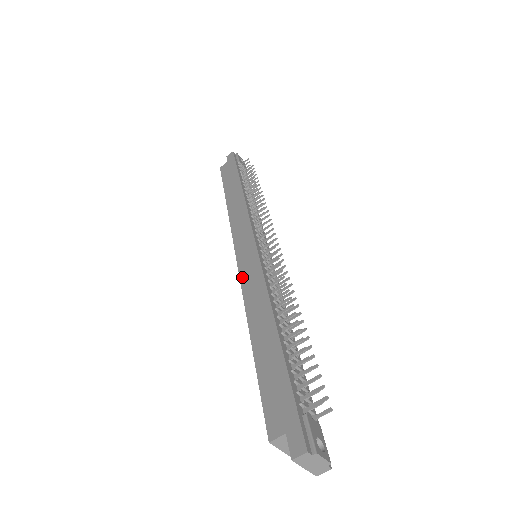
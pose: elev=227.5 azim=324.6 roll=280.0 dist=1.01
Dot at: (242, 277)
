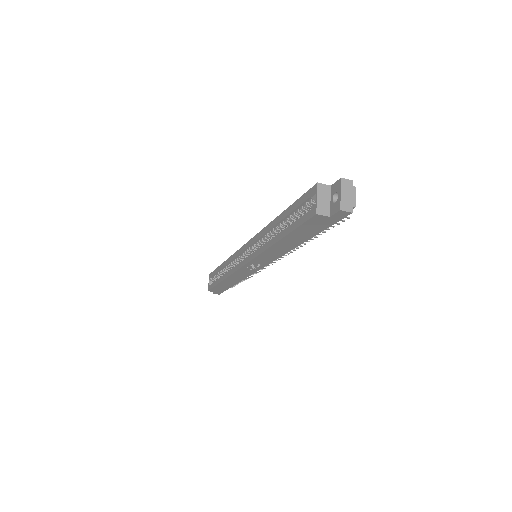
Dot at: occluded
